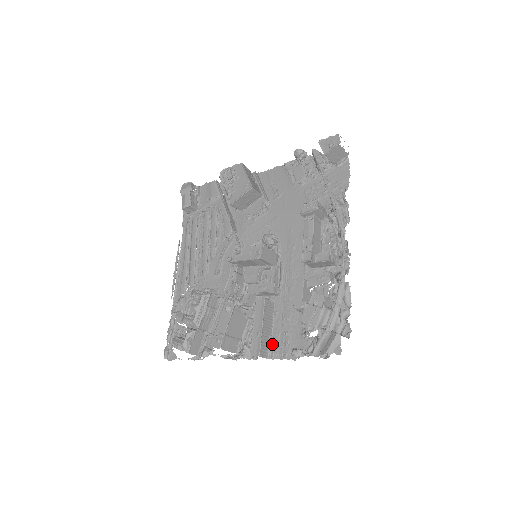
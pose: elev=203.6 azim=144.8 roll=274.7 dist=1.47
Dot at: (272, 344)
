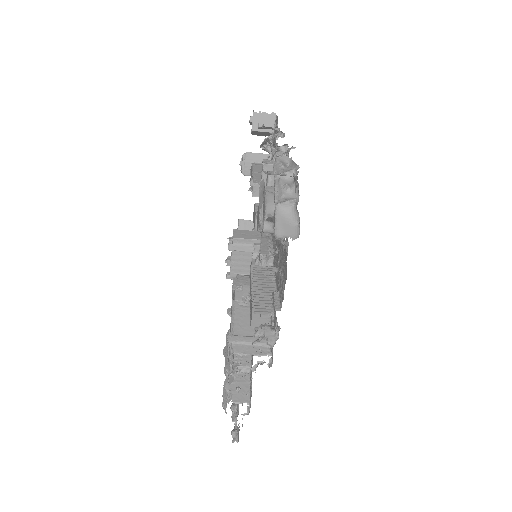
Dot at: (275, 297)
